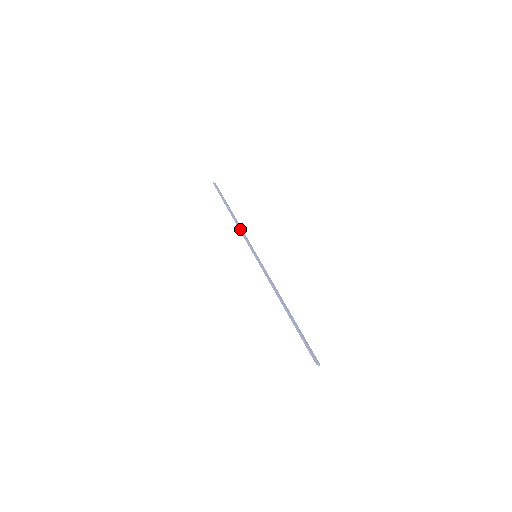
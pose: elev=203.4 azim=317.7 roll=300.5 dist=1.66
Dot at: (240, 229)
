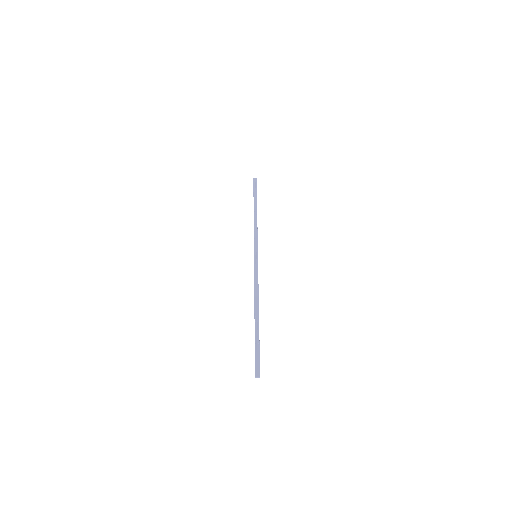
Dot at: occluded
